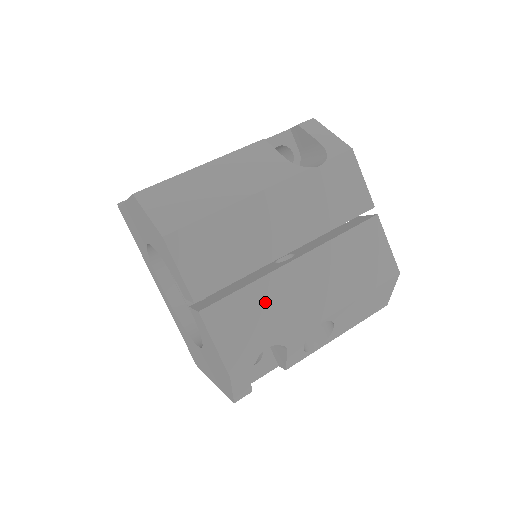
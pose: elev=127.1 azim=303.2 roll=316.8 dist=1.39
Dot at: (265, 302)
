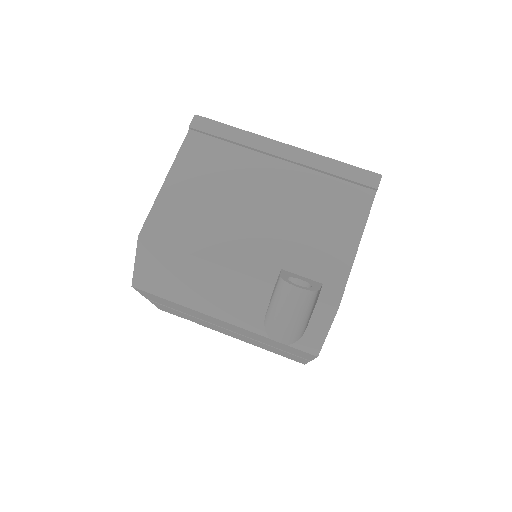
Dot at: (195, 319)
